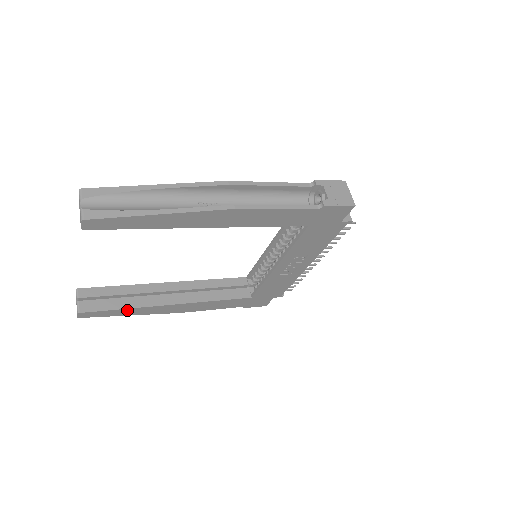
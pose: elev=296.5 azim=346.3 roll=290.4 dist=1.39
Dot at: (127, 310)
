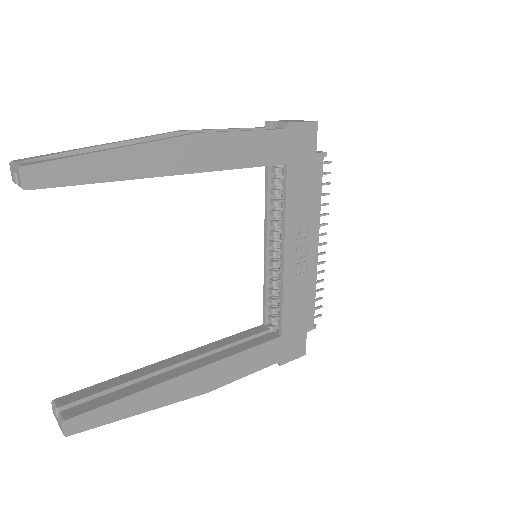
Dot at: (132, 399)
